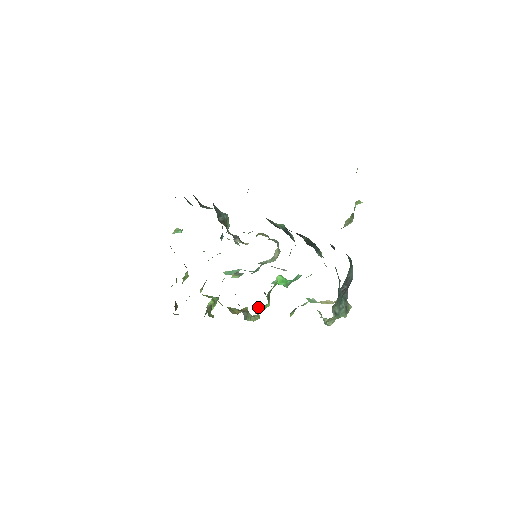
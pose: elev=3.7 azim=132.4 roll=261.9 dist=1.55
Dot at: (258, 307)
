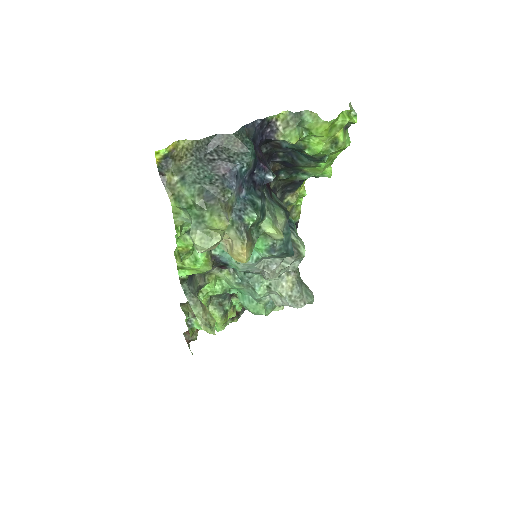
Dot at: occluded
